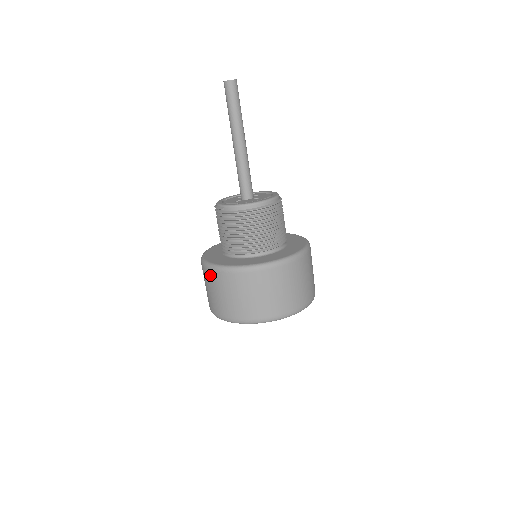
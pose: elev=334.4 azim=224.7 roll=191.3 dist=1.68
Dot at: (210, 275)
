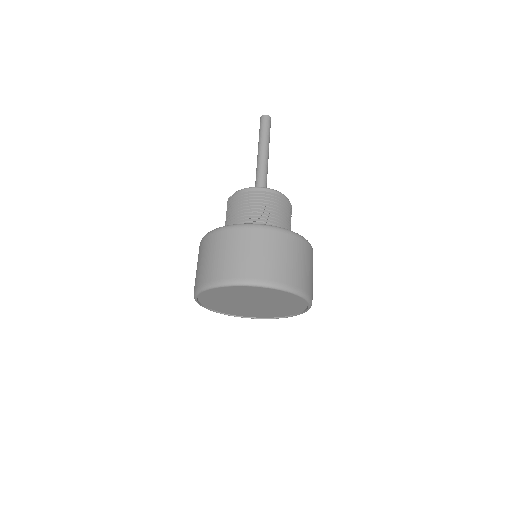
Dot at: (200, 247)
